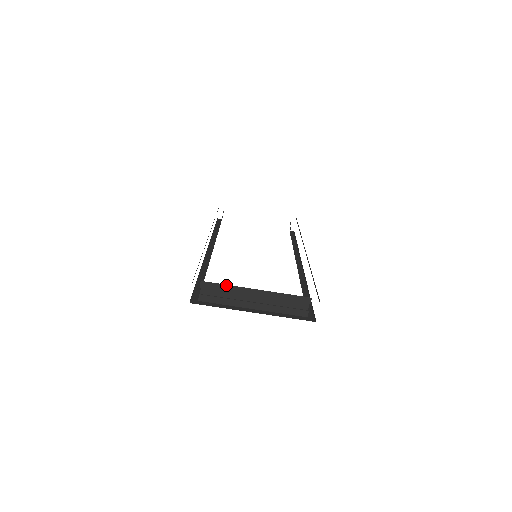
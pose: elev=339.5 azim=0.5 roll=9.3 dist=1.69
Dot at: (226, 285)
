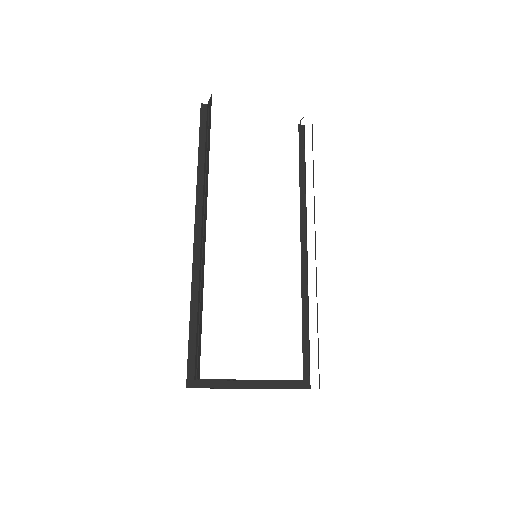
Dot at: occluded
